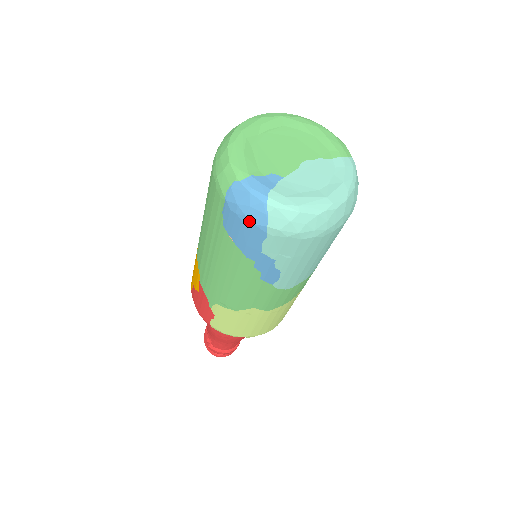
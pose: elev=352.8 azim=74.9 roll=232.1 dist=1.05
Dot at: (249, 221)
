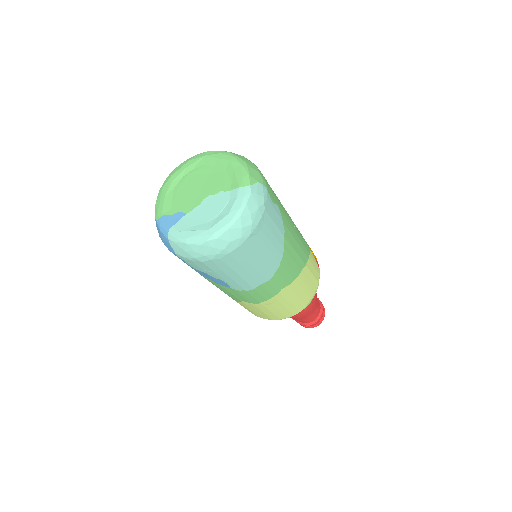
Dot at: (168, 249)
